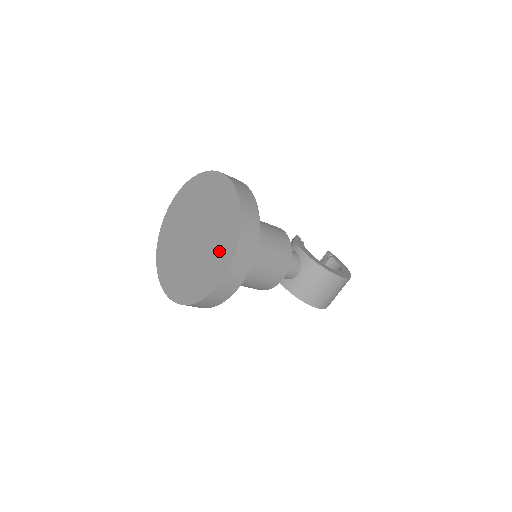
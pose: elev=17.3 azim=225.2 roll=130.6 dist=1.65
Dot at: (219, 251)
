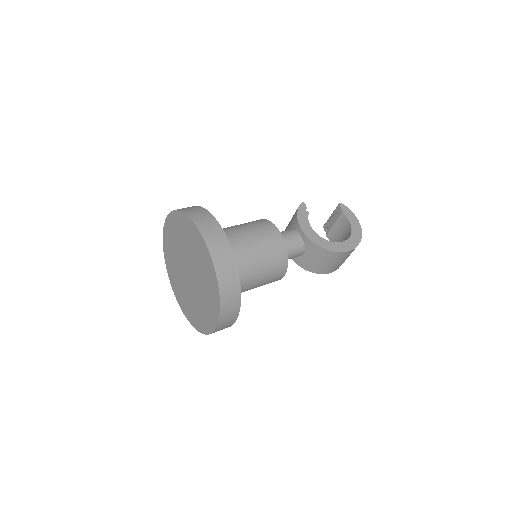
Dot at: (208, 302)
